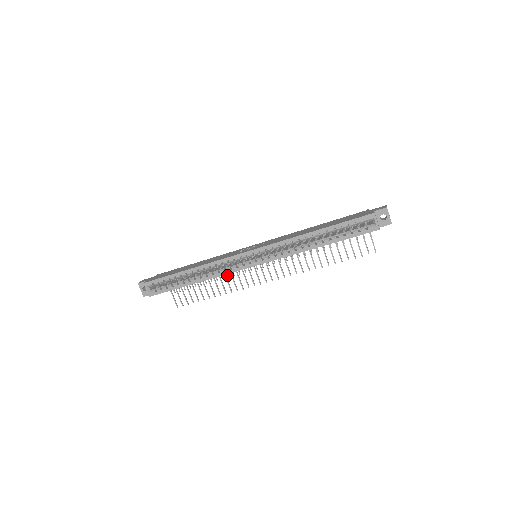
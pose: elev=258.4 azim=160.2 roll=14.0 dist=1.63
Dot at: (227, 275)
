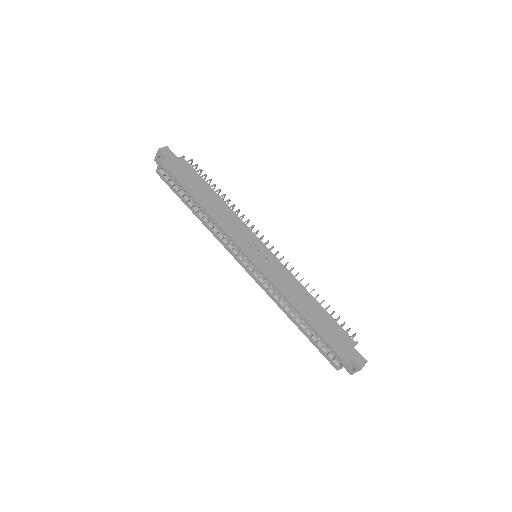
Dot at: occluded
